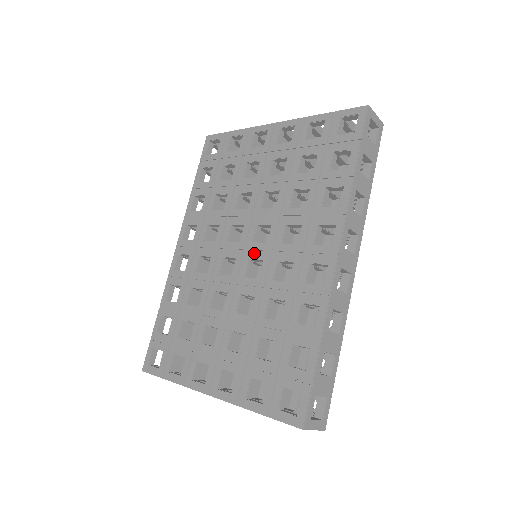
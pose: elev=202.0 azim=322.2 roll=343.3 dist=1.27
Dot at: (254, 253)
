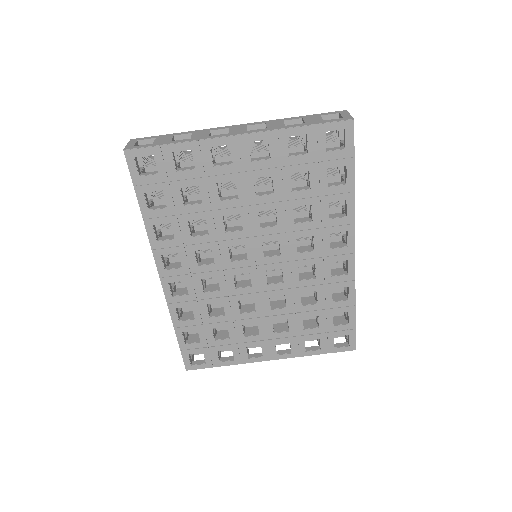
Dot at: (270, 265)
